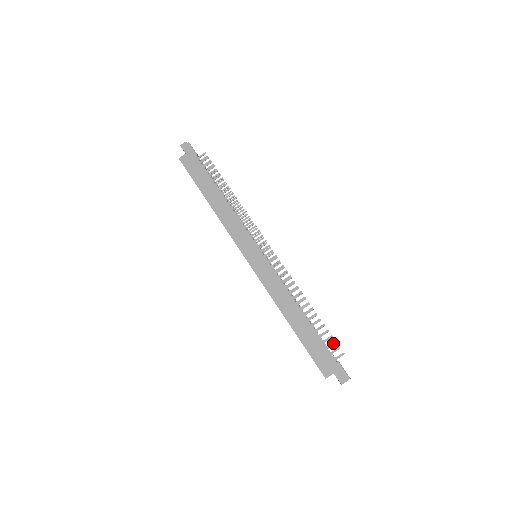
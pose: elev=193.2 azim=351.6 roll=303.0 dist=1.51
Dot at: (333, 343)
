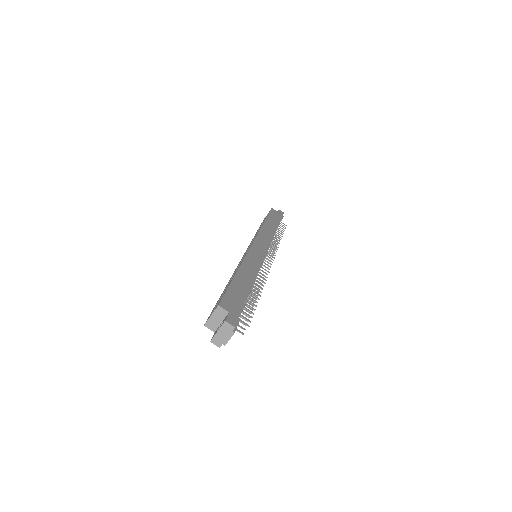
Dot at: (249, 315)
